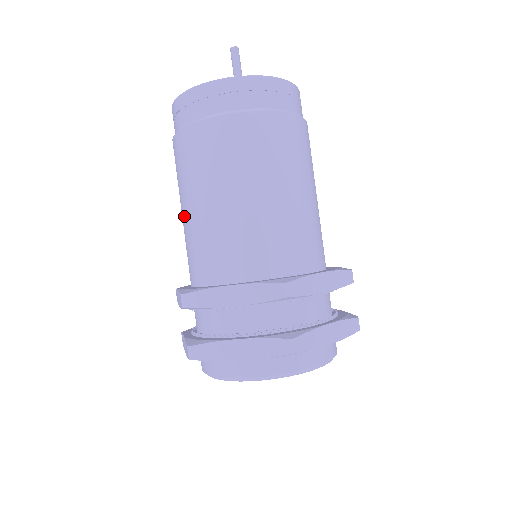
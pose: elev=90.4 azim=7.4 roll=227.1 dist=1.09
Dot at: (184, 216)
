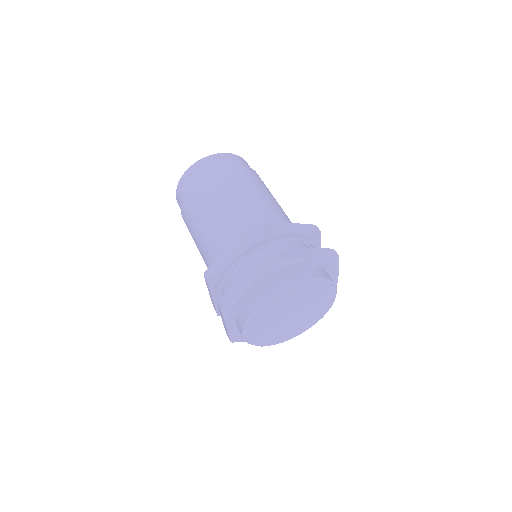
Dot at: (222, 210)
